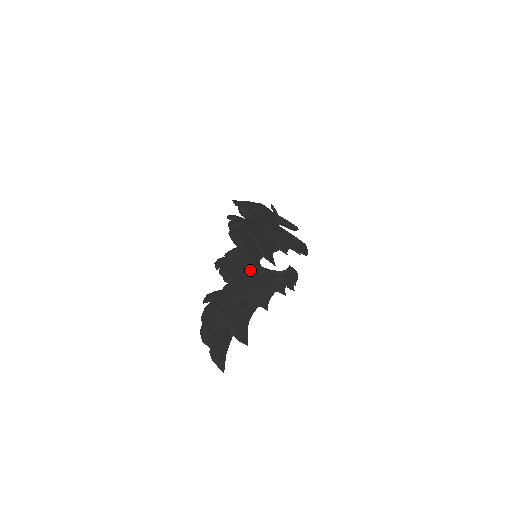
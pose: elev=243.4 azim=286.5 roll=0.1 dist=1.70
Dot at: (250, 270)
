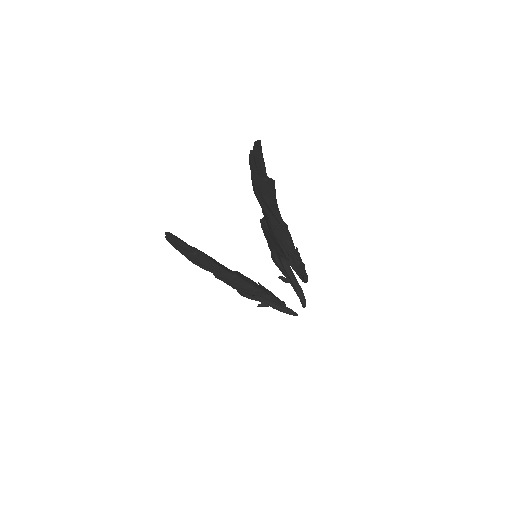
Dot at: occluded
